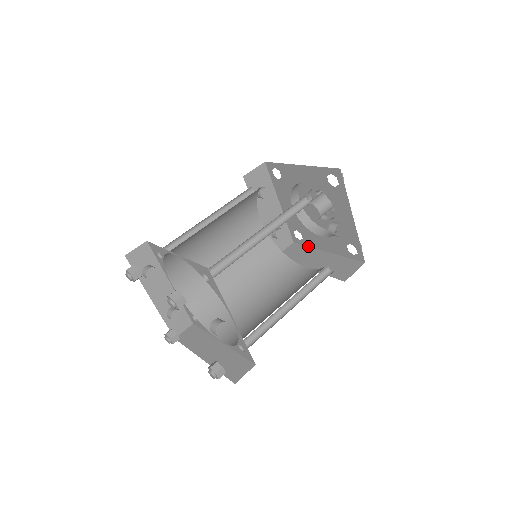
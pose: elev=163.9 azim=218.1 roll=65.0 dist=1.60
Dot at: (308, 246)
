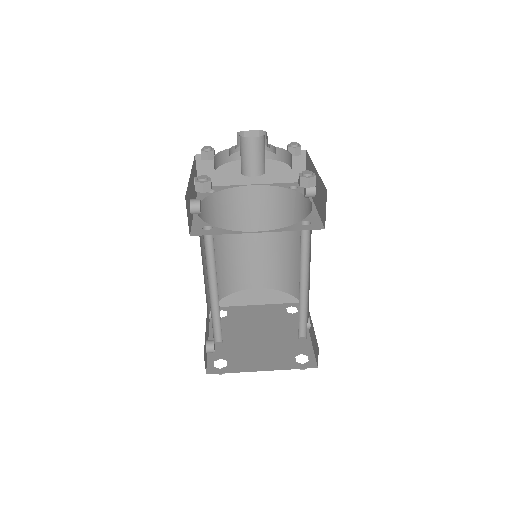
Dot at: occluded
